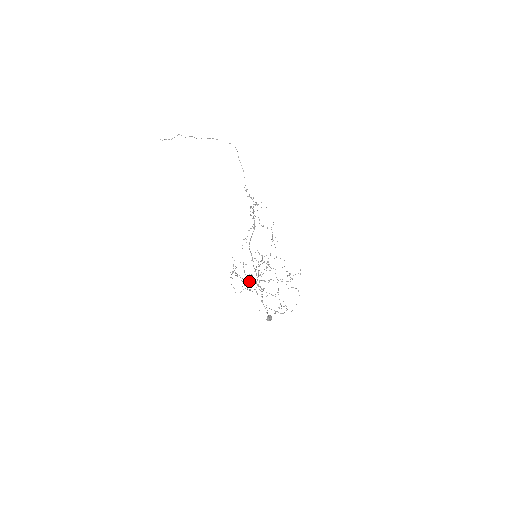
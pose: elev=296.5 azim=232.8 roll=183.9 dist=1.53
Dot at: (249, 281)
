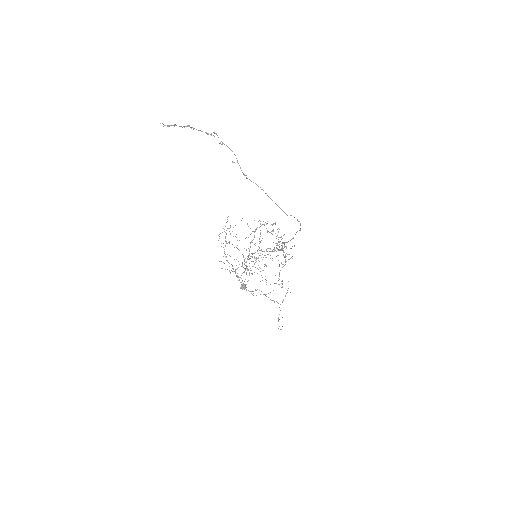
Dot at: (237, 240)
